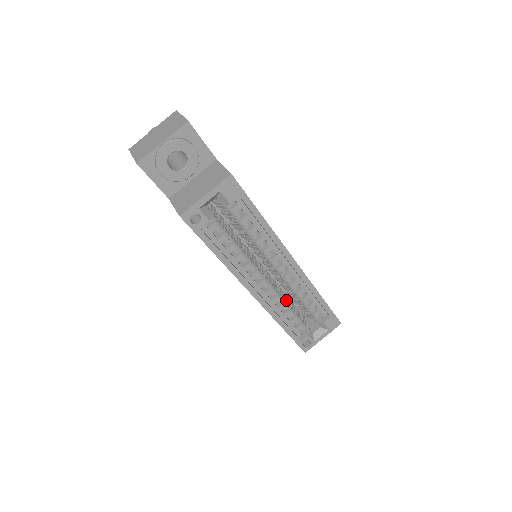
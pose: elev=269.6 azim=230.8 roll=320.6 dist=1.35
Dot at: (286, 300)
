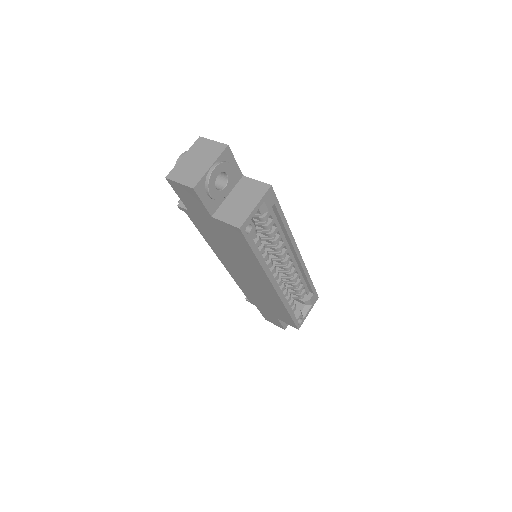
Dot at: occluded
